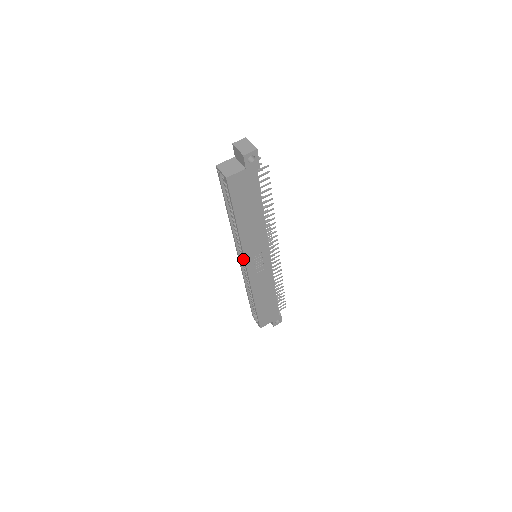
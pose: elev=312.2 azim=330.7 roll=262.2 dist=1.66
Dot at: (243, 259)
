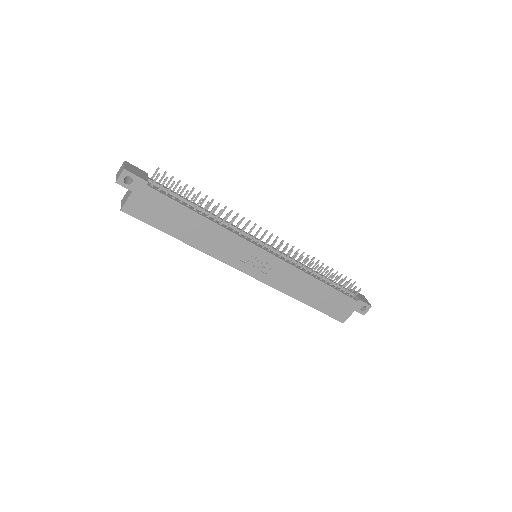
Dot at: occluded
